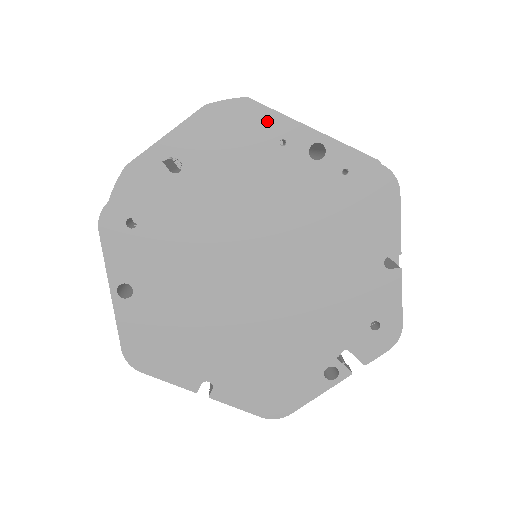
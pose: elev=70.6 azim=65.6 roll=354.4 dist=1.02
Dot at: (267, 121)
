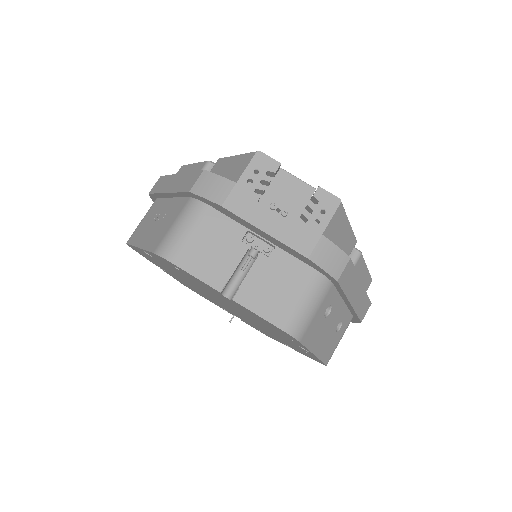
Dot at: (295, 340)
